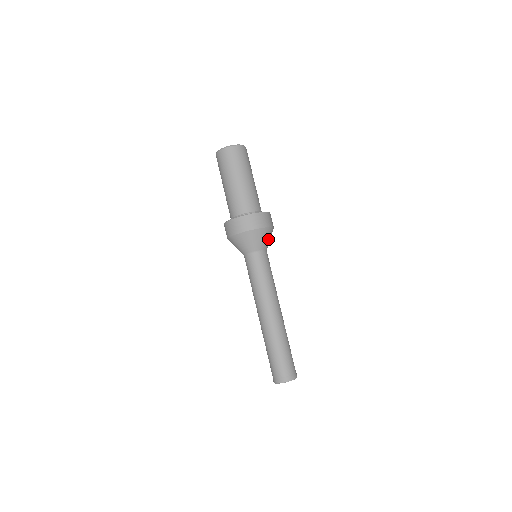
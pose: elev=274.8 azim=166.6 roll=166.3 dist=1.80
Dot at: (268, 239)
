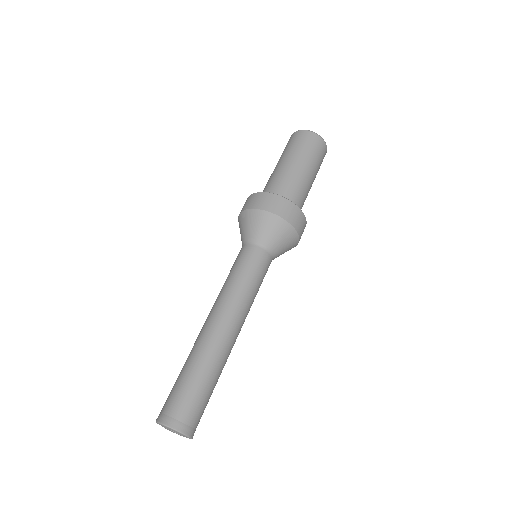
Dot at: (284, 244)
